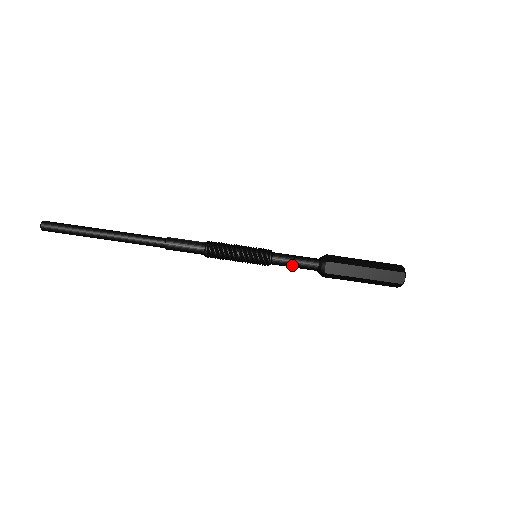
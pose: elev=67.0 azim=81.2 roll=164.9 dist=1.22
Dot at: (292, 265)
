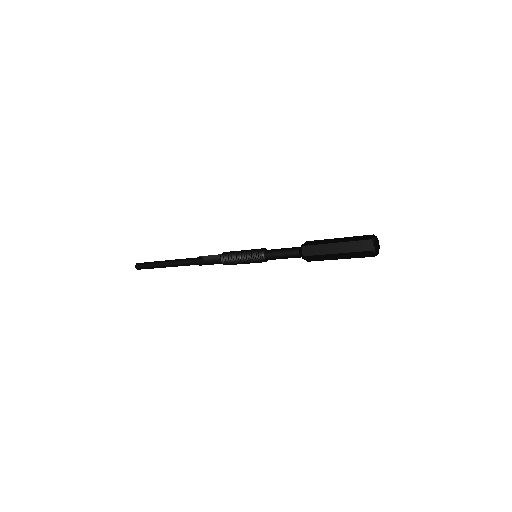
Dot at: occluded
